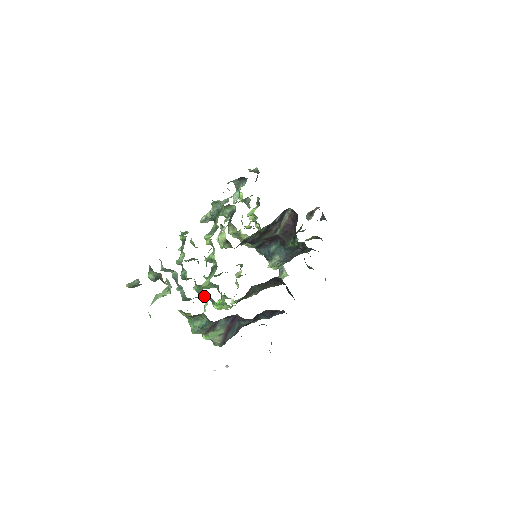
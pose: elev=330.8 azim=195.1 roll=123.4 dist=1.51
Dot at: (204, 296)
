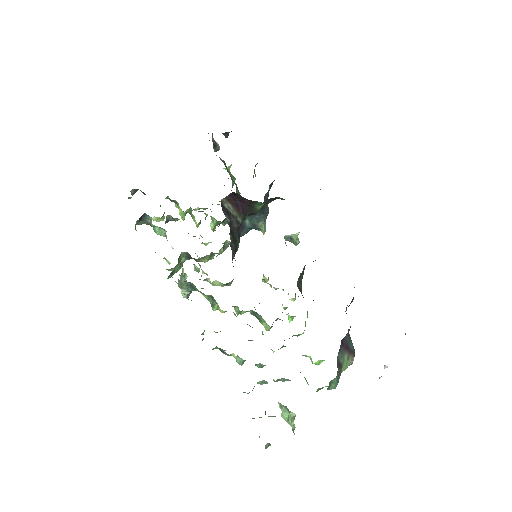
Dot at: occluded
